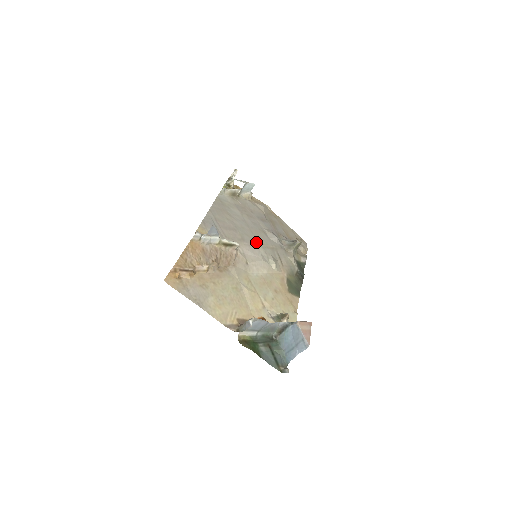
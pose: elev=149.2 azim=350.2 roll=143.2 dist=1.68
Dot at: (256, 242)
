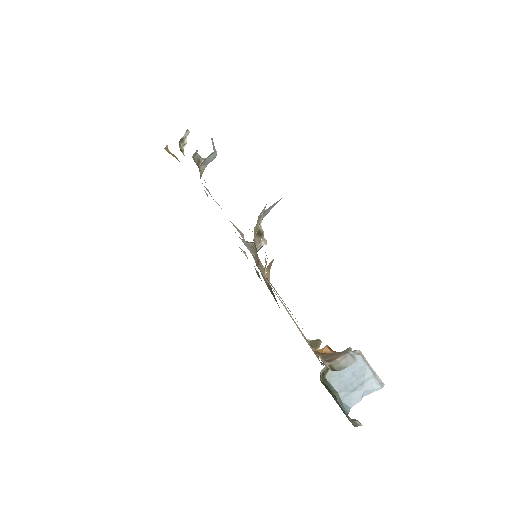
Dot at: occluded
